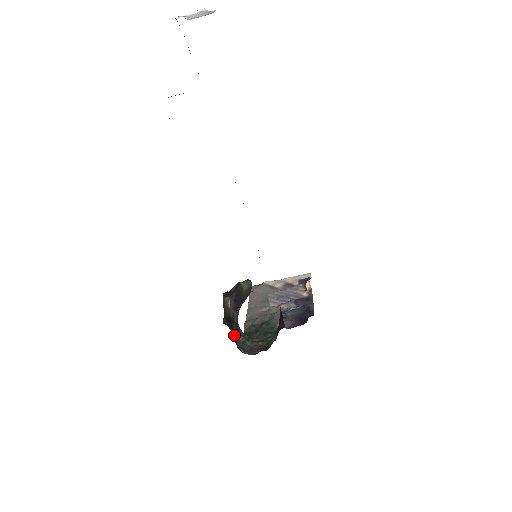
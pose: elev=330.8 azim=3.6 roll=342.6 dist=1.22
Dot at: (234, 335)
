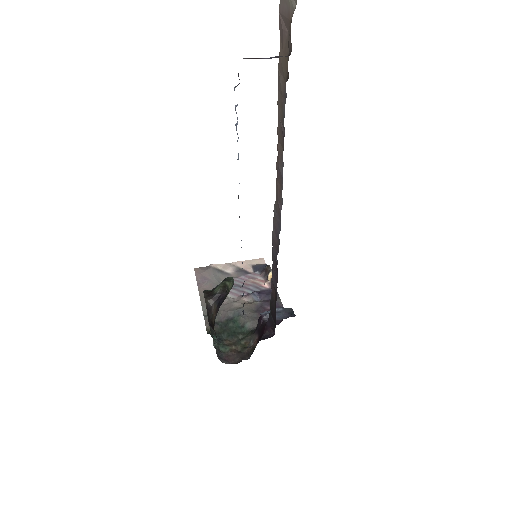
Dot at: occluded
